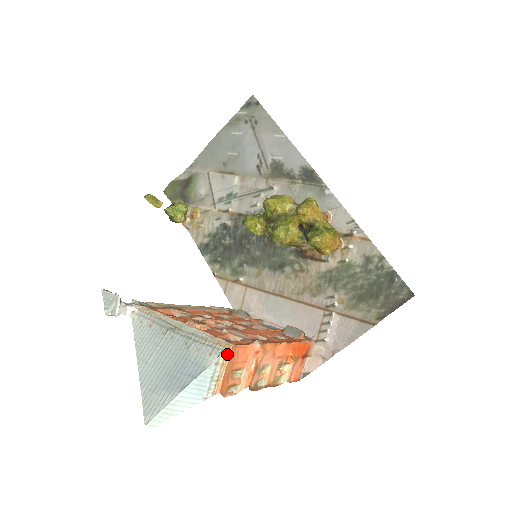
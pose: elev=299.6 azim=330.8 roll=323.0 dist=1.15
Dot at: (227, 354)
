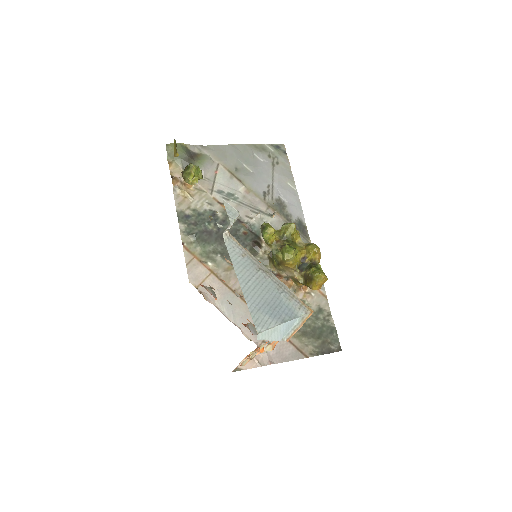
Dot at: (309, 316)
